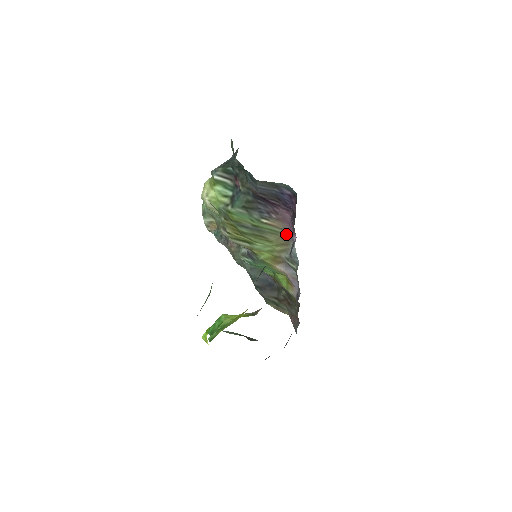
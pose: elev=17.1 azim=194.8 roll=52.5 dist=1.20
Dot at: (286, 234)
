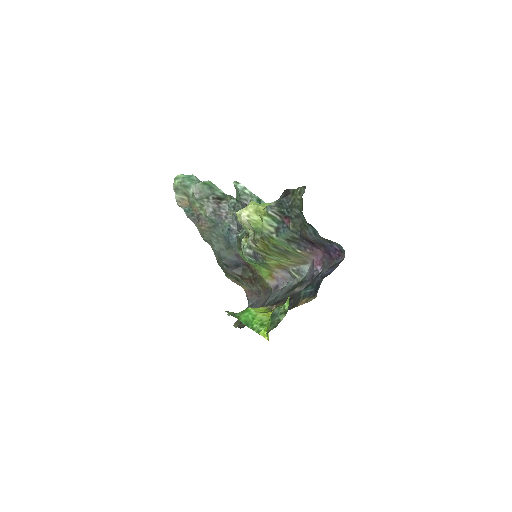
Dot at: (307, 260)
